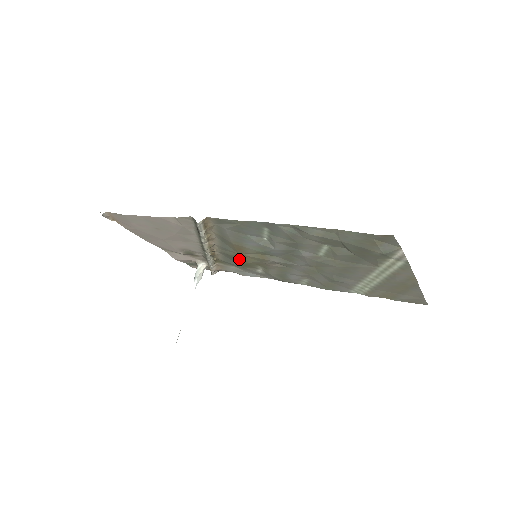
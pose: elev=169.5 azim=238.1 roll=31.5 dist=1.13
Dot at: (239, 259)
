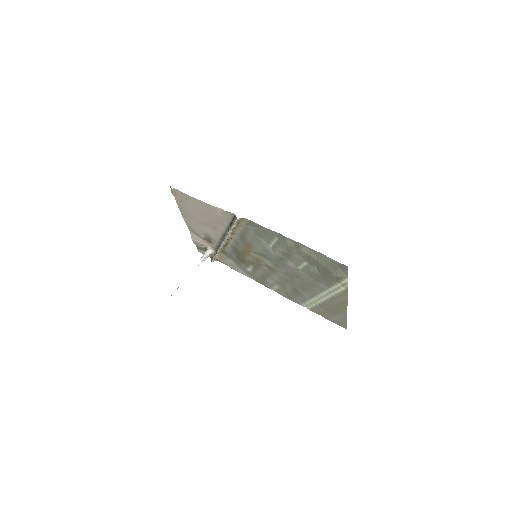
Dot at: (242, 255)
